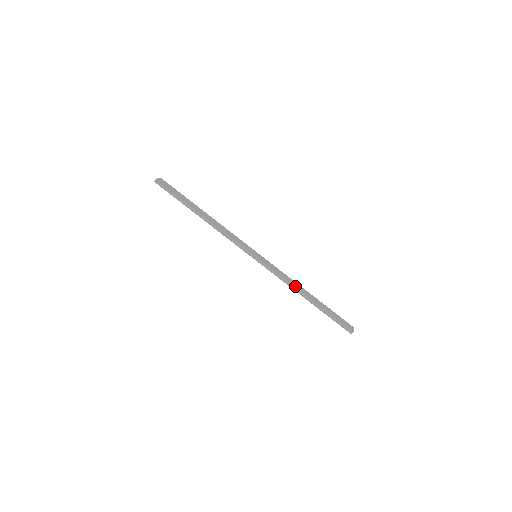
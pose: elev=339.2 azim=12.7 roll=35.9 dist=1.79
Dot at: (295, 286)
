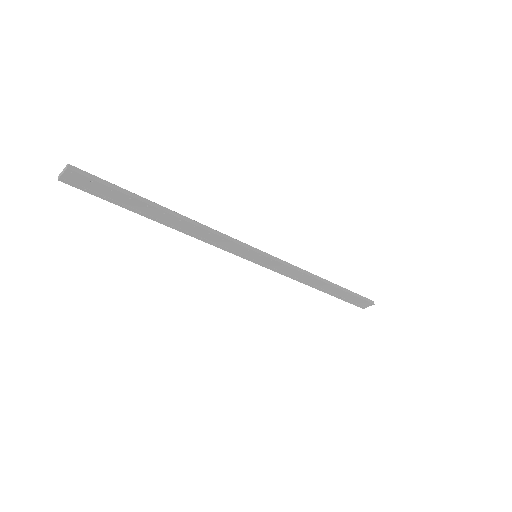
Dot at: (310, 274)
